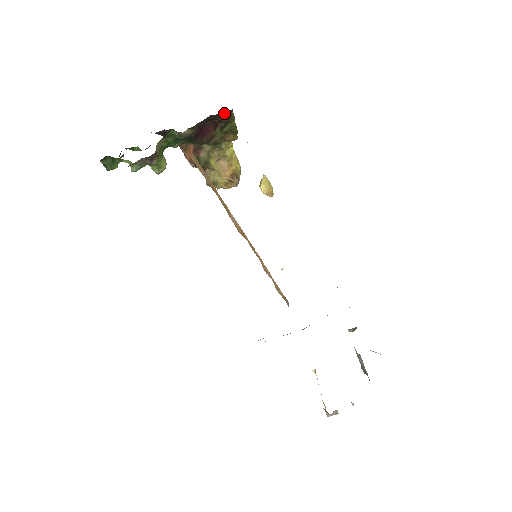
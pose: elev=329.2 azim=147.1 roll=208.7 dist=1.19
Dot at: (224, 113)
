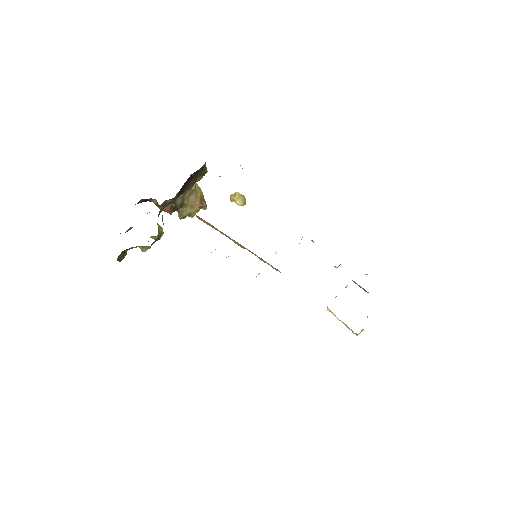
Dot at: (201, 167)
